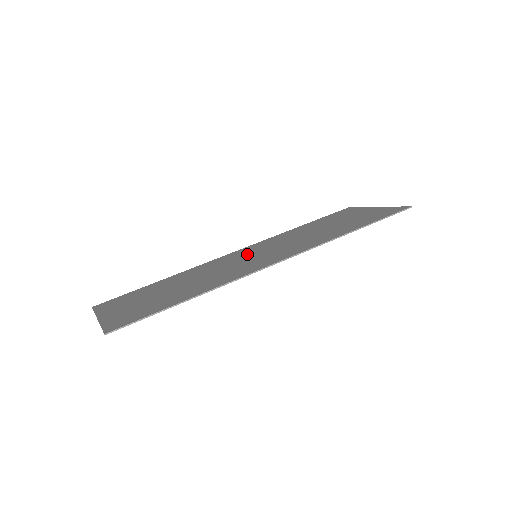
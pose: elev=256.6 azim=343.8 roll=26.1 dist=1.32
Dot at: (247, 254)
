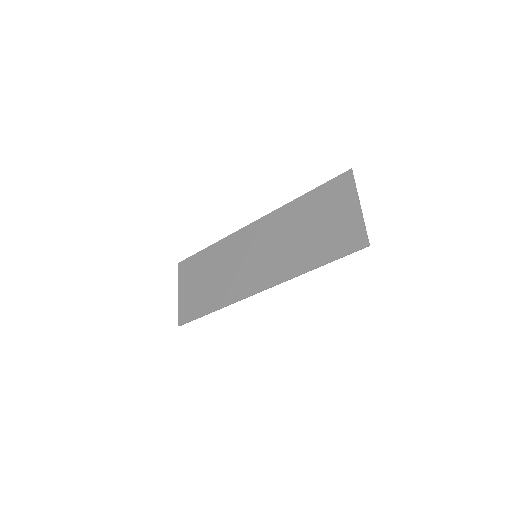
Dot at: (253, 245)
